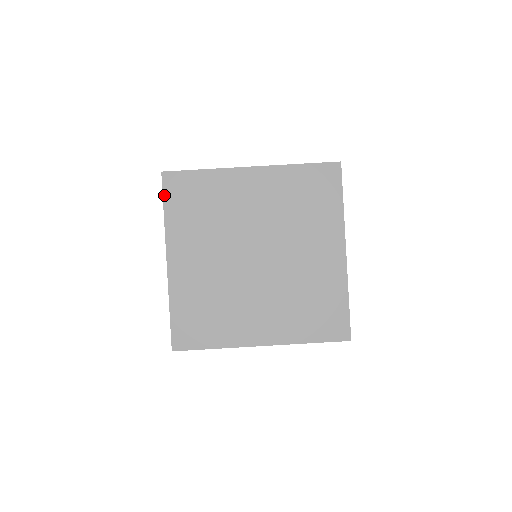
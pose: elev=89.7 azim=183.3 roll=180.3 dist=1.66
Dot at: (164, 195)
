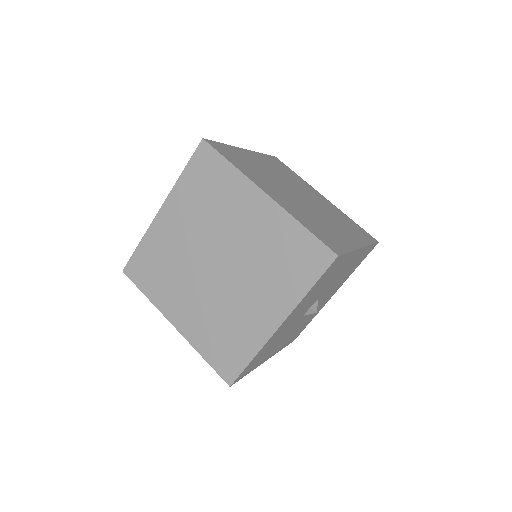
Dot at: (219, 152)
